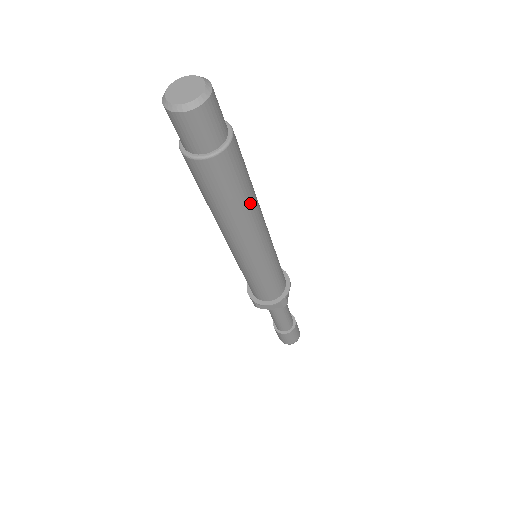
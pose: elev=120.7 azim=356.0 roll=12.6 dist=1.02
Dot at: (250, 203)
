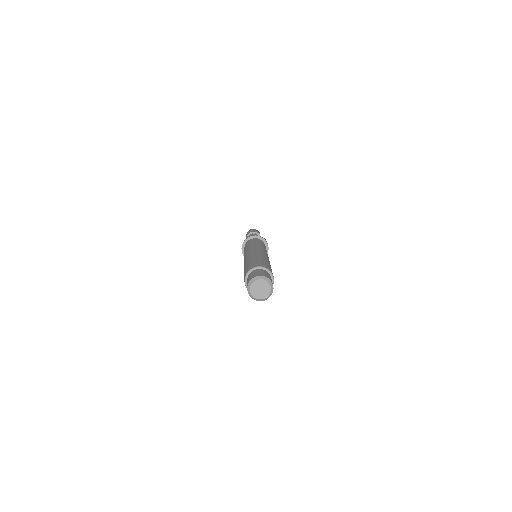
Dot at: occluded
